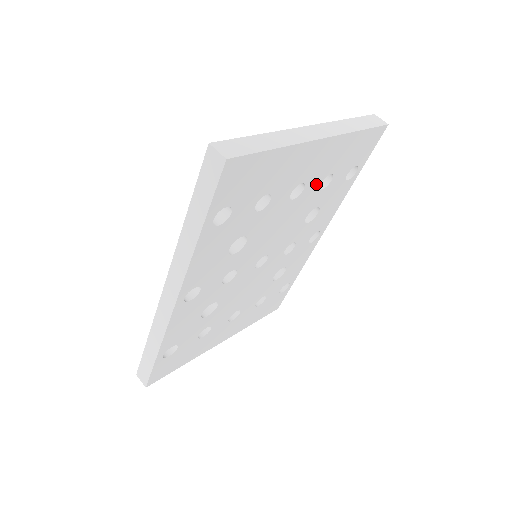
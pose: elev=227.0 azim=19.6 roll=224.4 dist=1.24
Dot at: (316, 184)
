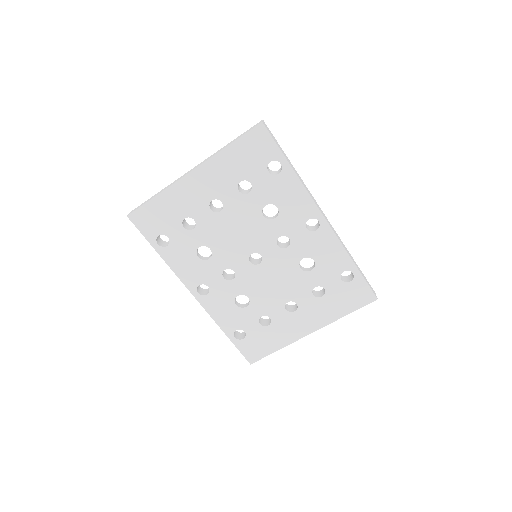
Dot at: (233, 194)
